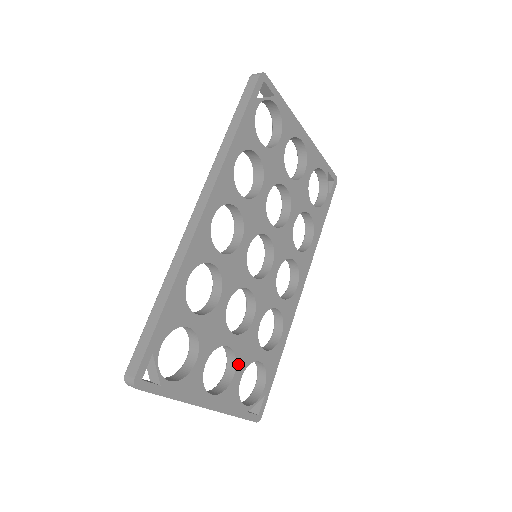
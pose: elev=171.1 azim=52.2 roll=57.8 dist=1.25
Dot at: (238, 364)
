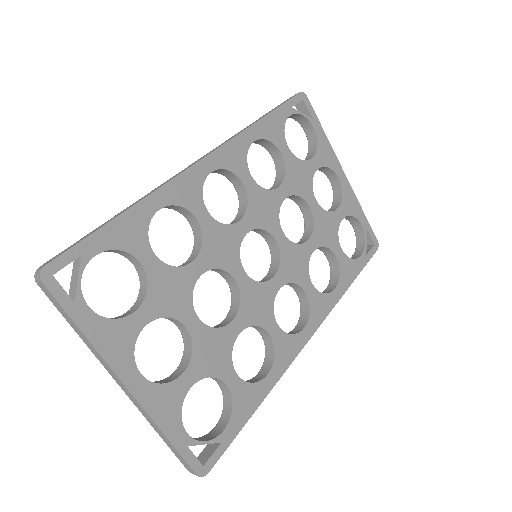
Dot at: (193, 363)
